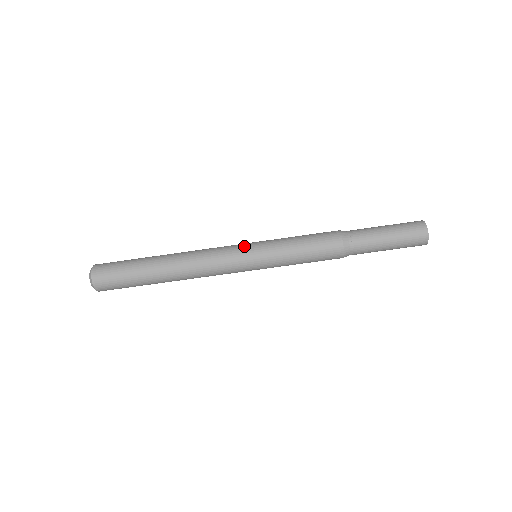
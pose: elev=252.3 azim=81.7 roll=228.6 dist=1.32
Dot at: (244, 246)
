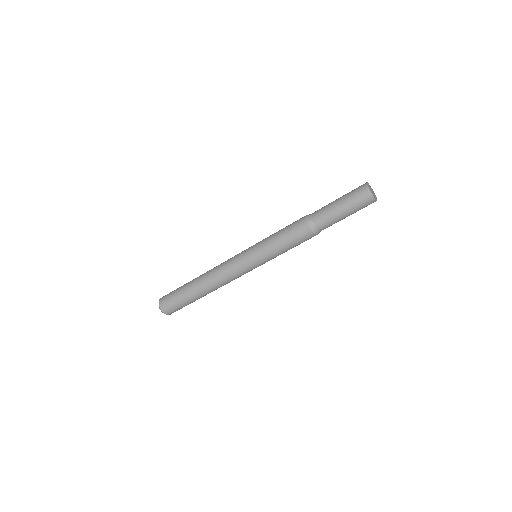
Dot at: (246, 261)
